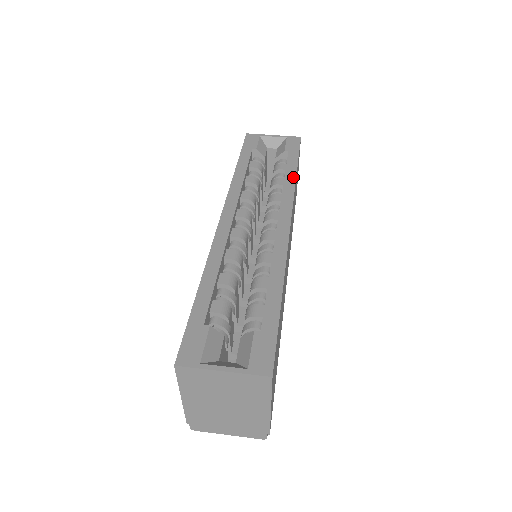
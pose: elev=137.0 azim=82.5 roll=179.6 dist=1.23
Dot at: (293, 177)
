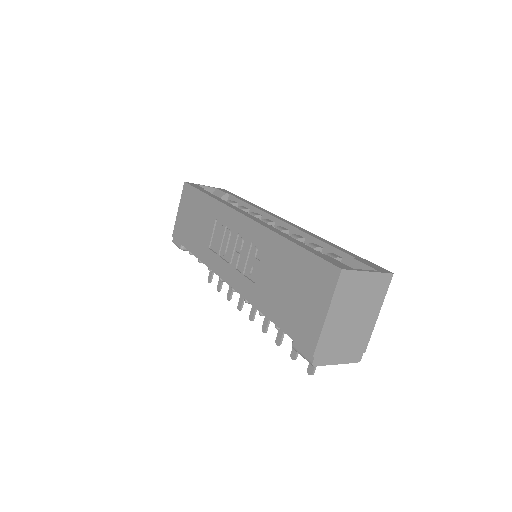
Dot at: (254, 204)
